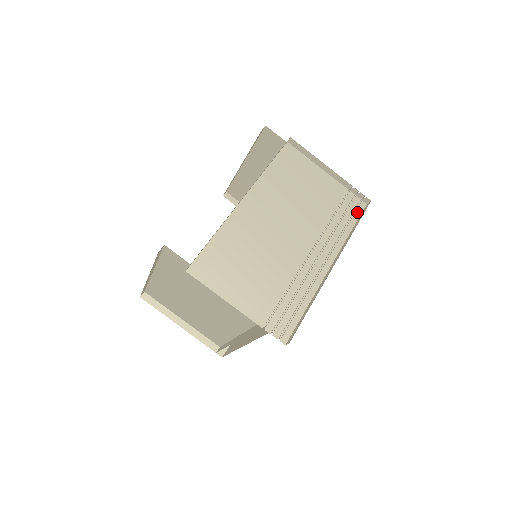
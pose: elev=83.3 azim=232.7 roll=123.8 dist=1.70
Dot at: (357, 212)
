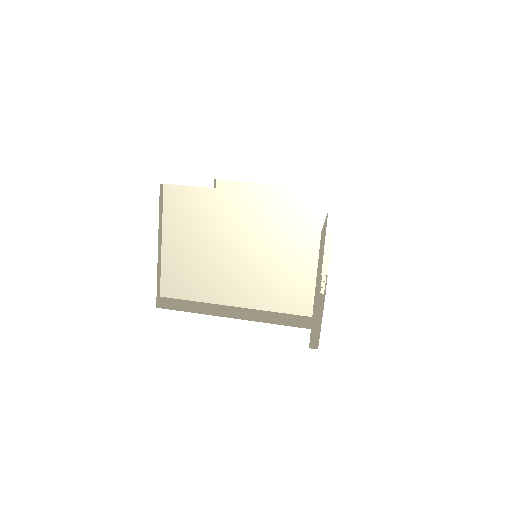
Dot at: occluded
